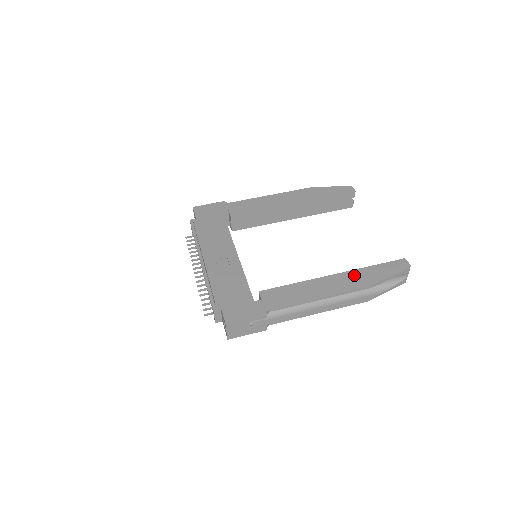
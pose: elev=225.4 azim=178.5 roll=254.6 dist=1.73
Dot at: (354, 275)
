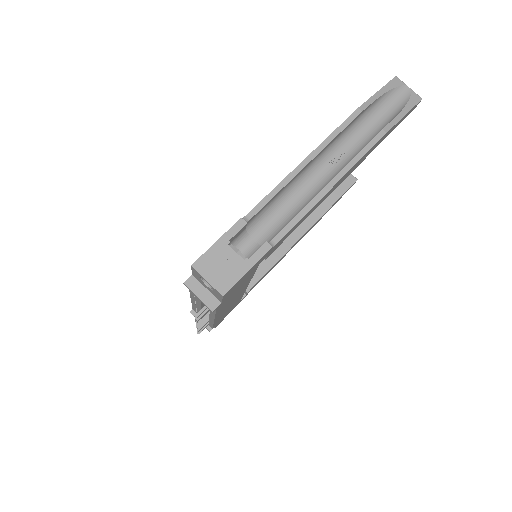
Dot at: occluded
